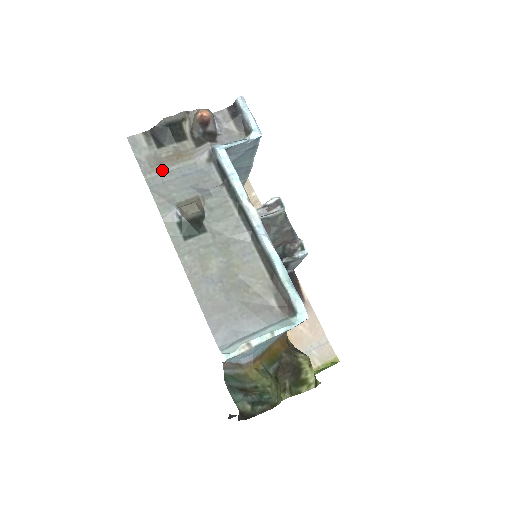
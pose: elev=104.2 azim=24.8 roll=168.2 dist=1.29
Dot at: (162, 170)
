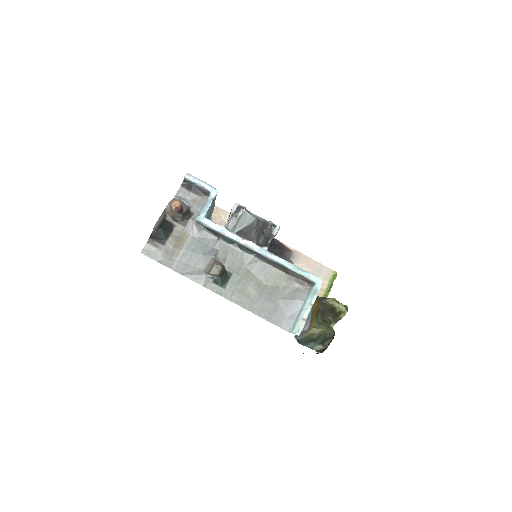
Dot at: (178, 257)
